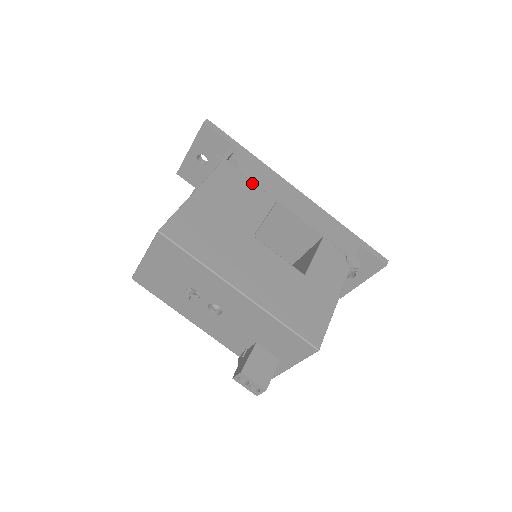
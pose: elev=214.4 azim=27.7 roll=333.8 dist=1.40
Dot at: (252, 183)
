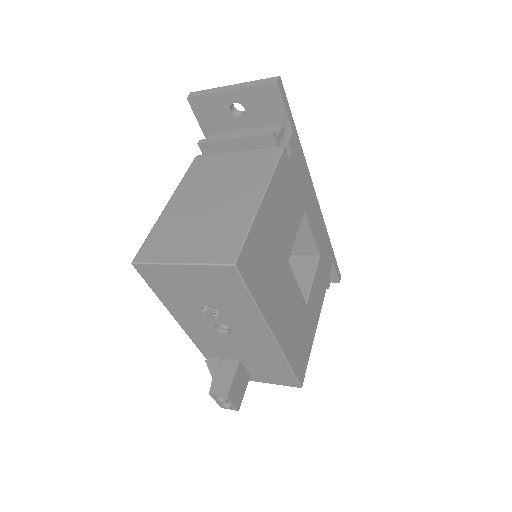
Dot at: (295, 185)
